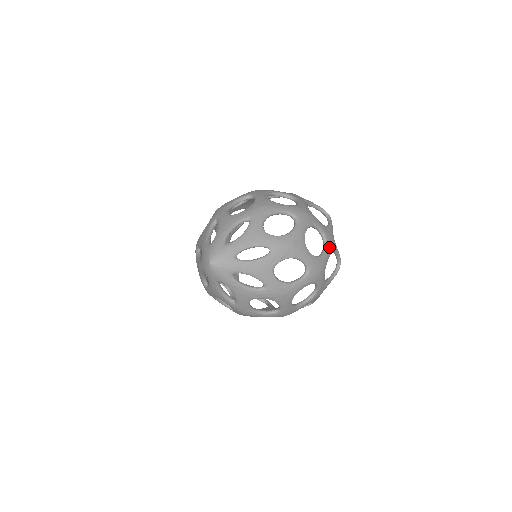
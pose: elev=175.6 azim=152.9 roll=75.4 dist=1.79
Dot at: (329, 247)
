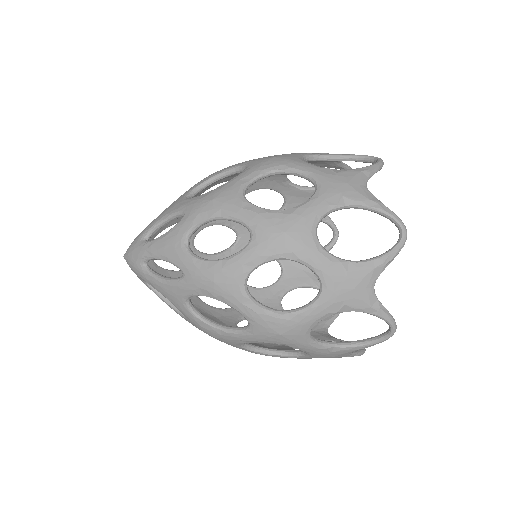
Dot at: (326, 302)
